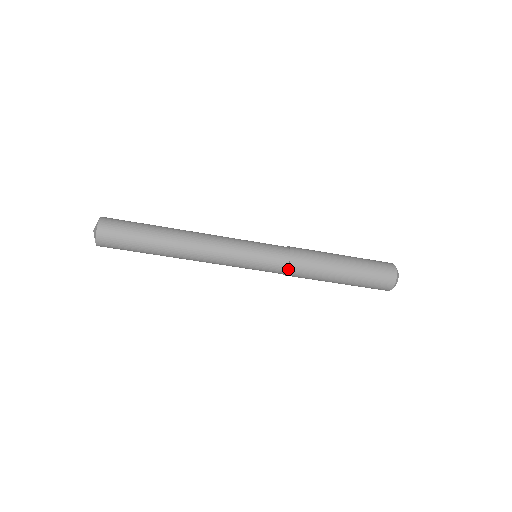
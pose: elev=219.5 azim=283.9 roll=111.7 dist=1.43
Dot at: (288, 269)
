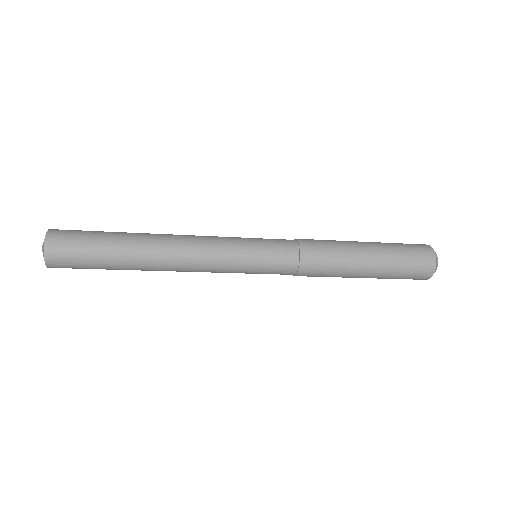
Dot at: (299, 263)
